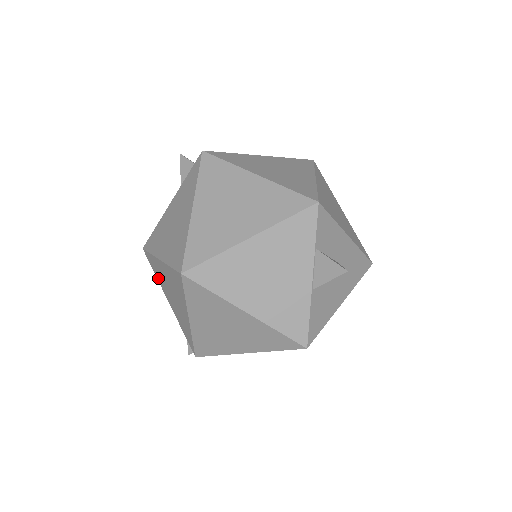
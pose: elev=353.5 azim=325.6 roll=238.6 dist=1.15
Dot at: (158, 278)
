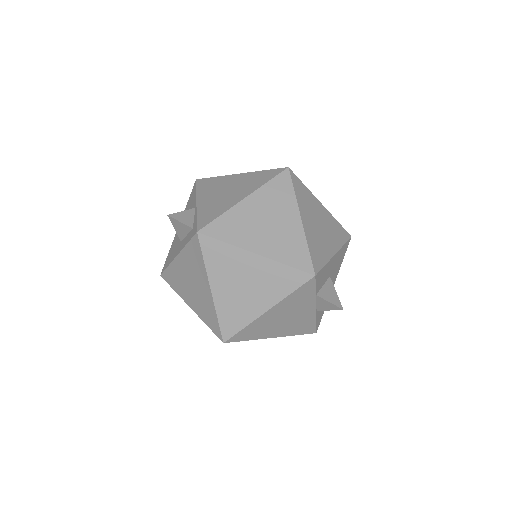
Dot at: occluded
